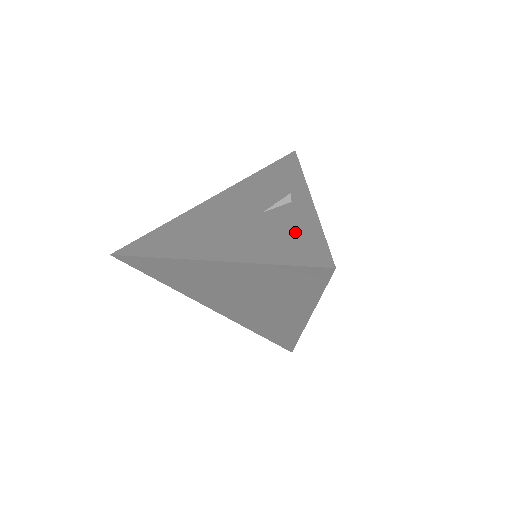
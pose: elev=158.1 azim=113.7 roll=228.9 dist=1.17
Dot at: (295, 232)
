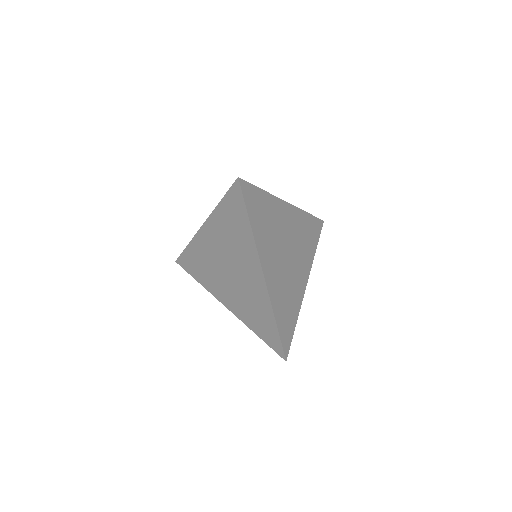
Dot at: occluded
